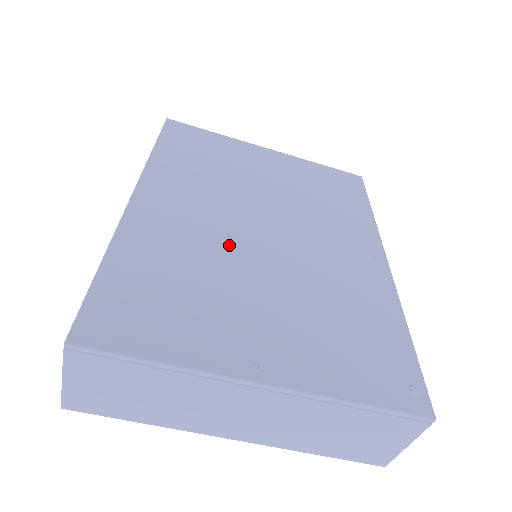
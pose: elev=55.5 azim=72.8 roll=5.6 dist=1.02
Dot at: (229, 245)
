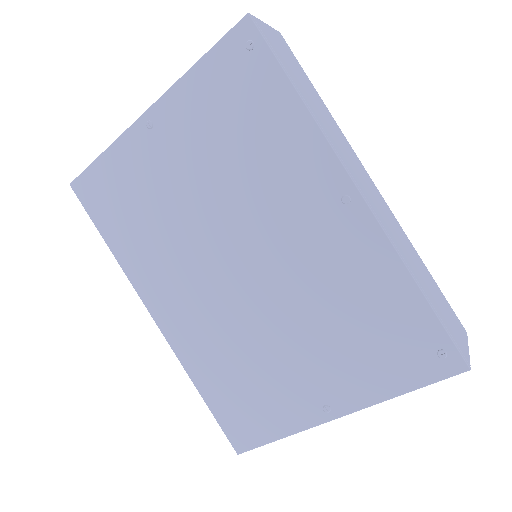
Dot at: (236, 313)
